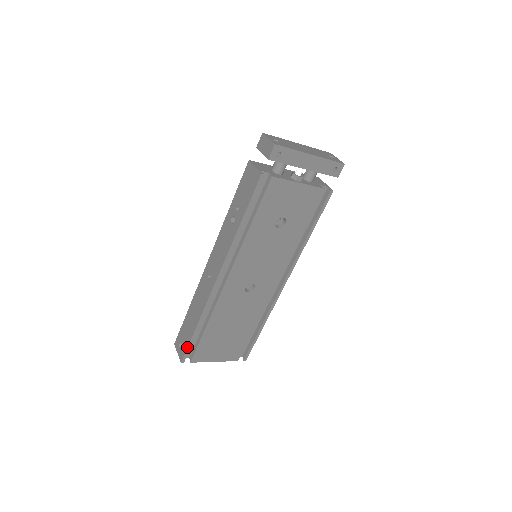
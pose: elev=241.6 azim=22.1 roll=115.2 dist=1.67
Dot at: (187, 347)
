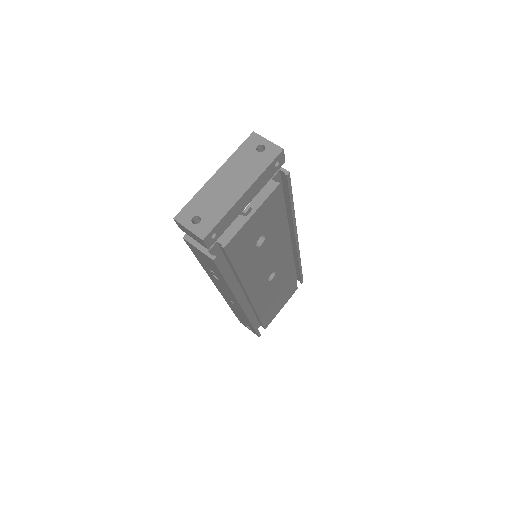
Dot at: occluded
